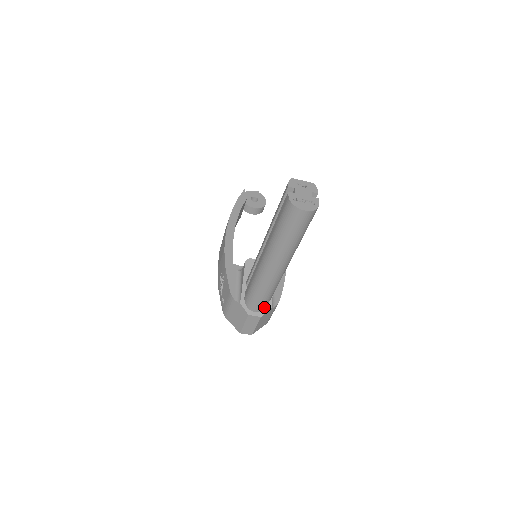
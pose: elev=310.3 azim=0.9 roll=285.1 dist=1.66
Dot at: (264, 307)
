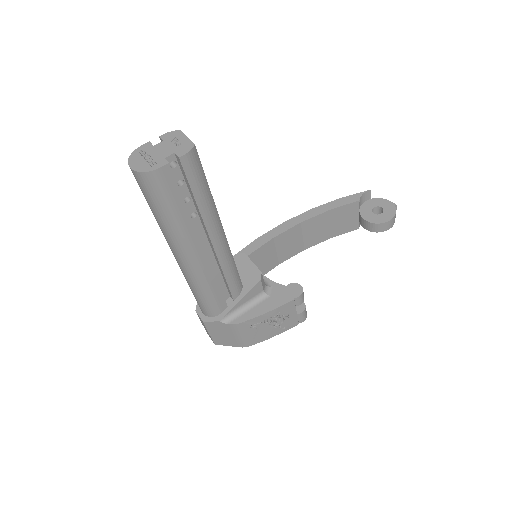
Dot at: (208, 312)
